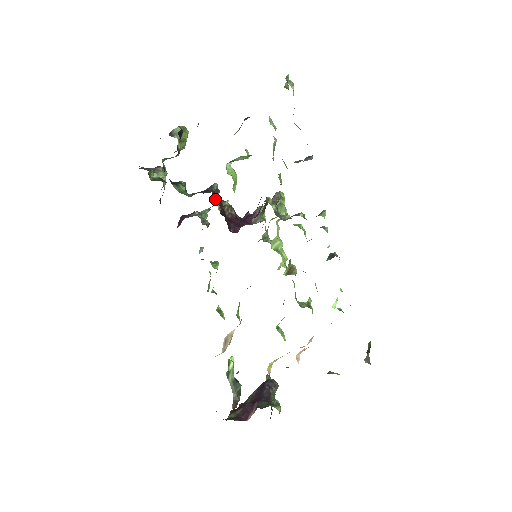
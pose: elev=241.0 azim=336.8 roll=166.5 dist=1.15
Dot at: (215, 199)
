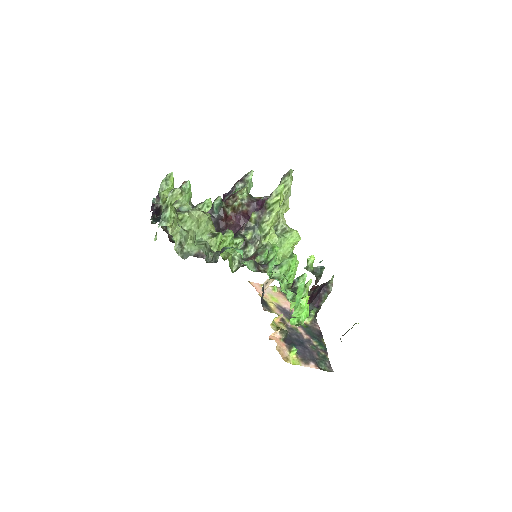
Dot at: occluded
